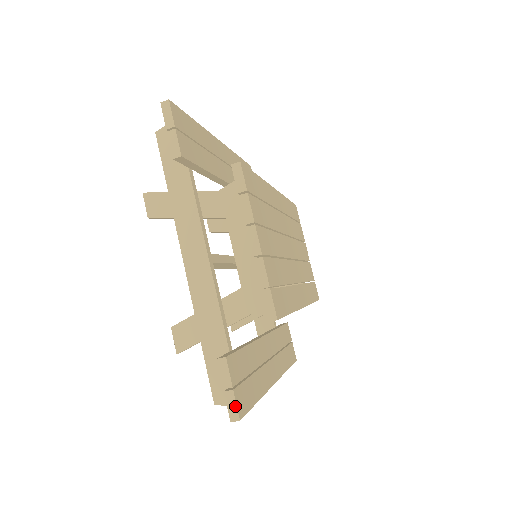
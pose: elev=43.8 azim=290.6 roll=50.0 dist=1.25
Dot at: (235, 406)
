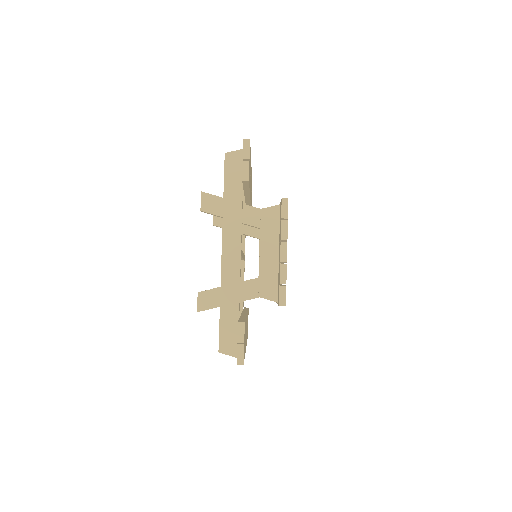
Dot at: (243, 355)
